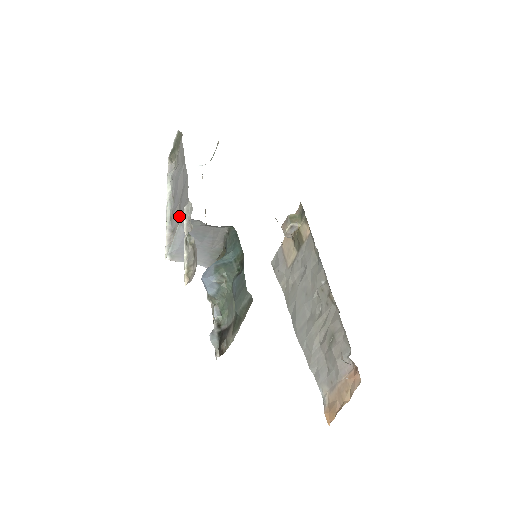
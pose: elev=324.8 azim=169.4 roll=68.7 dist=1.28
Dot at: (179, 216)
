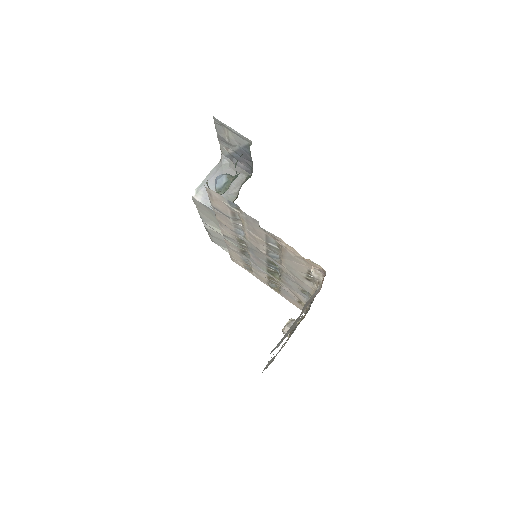
Dot at: occluded
